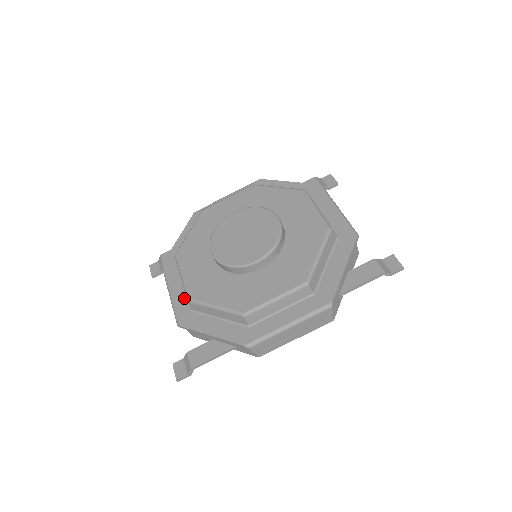
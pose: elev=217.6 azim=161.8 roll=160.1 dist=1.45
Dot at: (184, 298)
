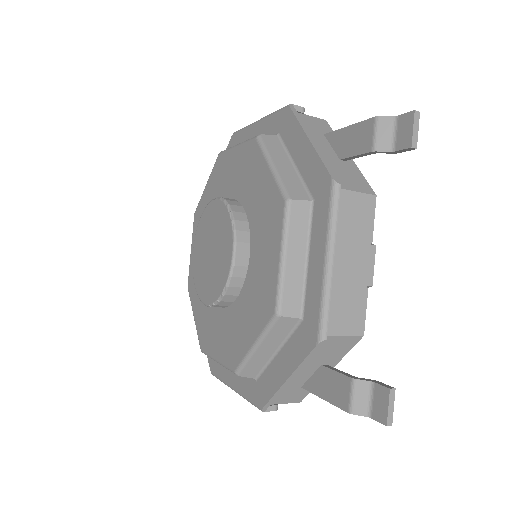
Dot at: occluded
